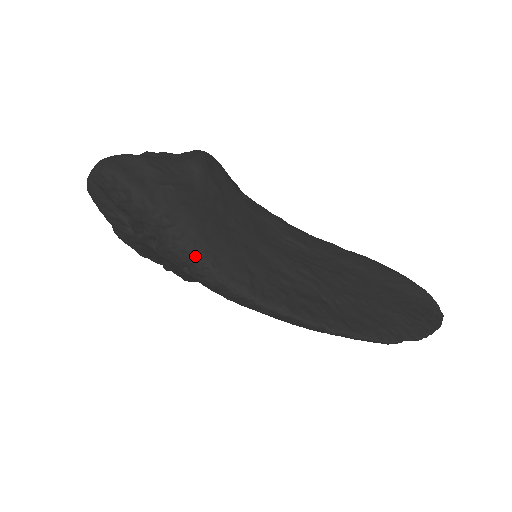
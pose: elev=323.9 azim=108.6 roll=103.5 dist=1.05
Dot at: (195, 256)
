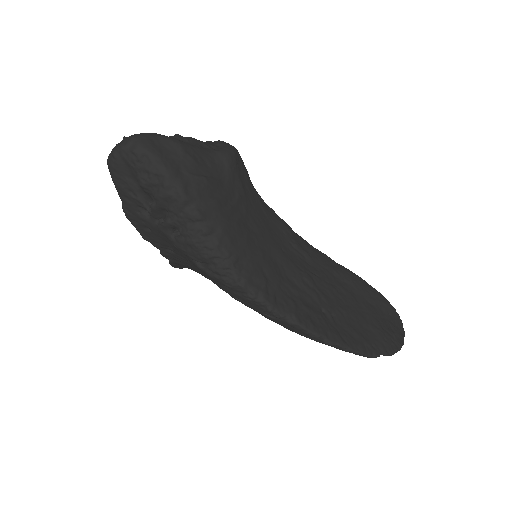
Dot at: (219, 255)
